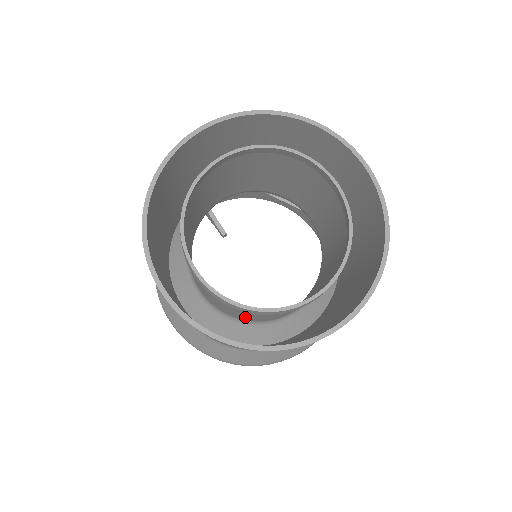
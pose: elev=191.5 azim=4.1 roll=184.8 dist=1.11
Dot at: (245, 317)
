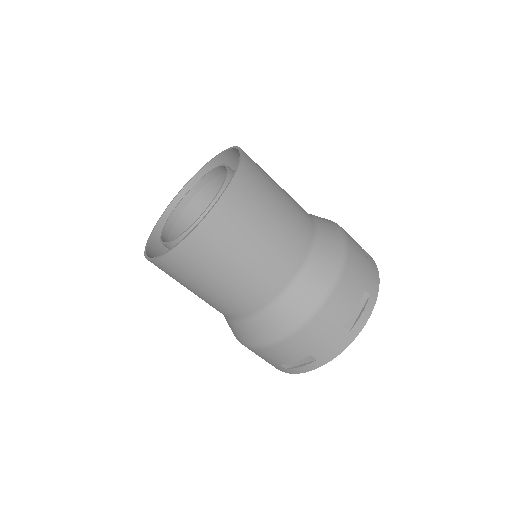
Dot at: occluded
